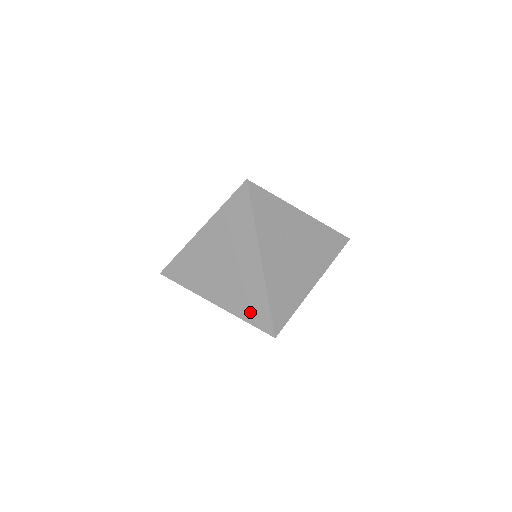
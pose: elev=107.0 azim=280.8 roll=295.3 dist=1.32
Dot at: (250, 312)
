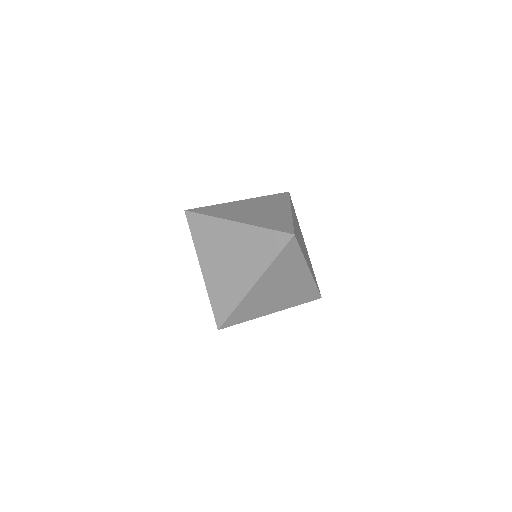
Dot at: (218, 301)
